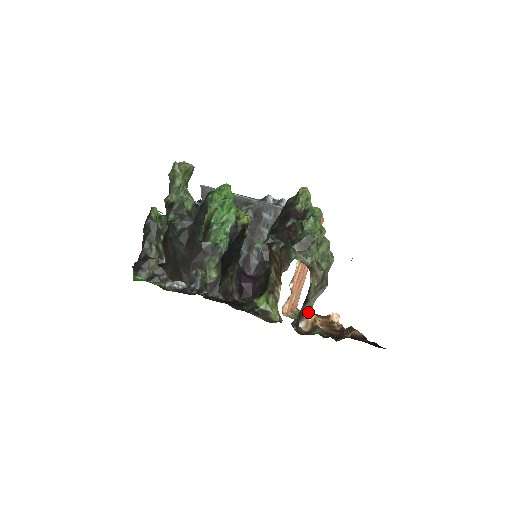
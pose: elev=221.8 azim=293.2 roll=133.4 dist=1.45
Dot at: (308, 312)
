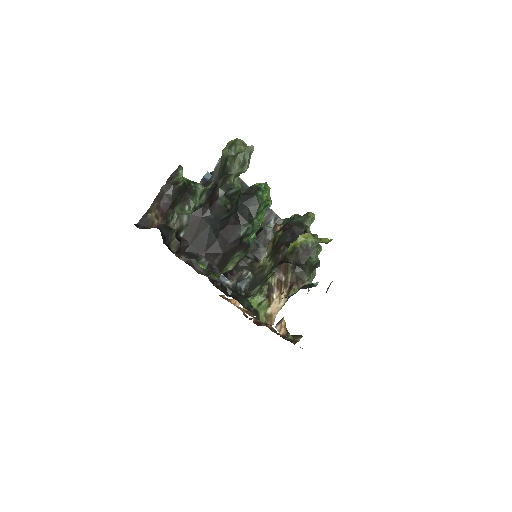
Dot at: (283, 318)
